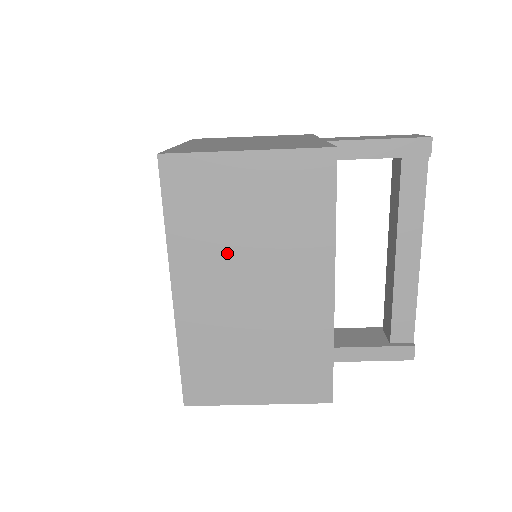
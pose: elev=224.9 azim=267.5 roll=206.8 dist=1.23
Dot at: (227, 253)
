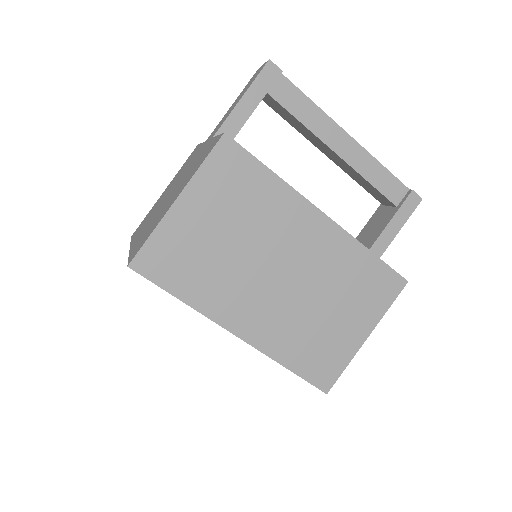
Dot at: (239, 272)
